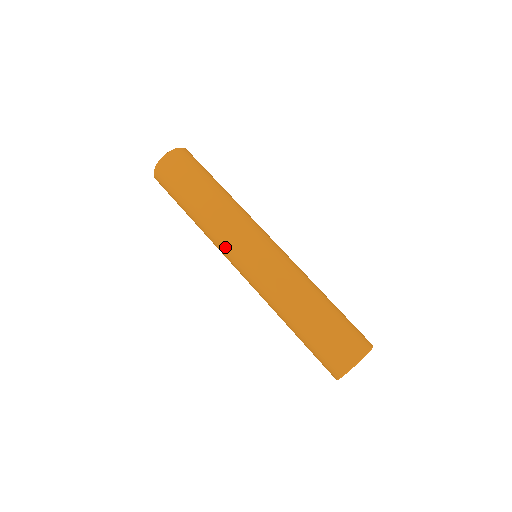
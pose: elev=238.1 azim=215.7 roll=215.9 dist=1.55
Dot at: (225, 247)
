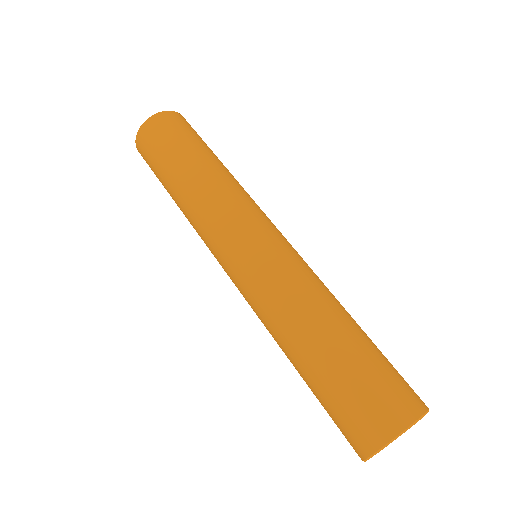
Dot at: (212, 236)
